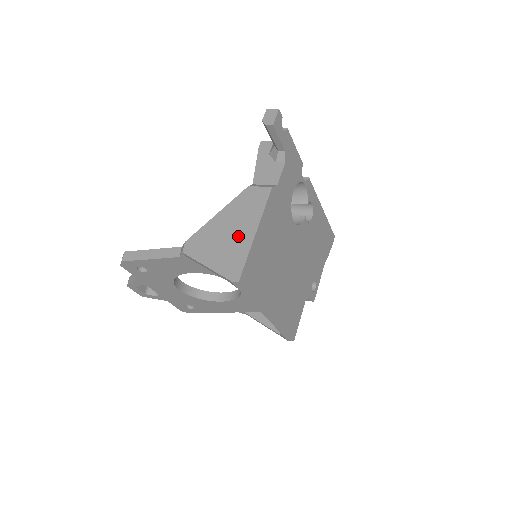
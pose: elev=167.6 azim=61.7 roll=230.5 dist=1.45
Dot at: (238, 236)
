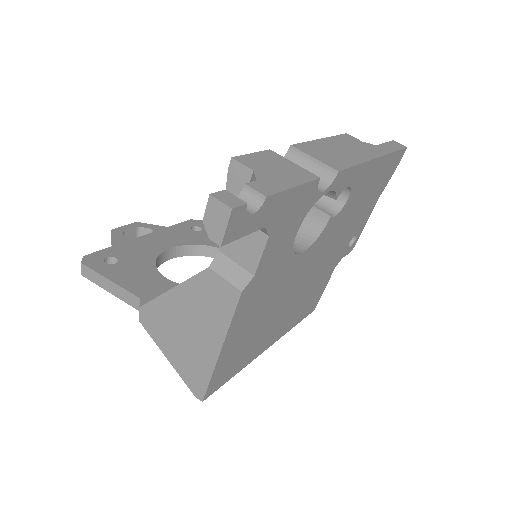
Dot at: (198, 343)
